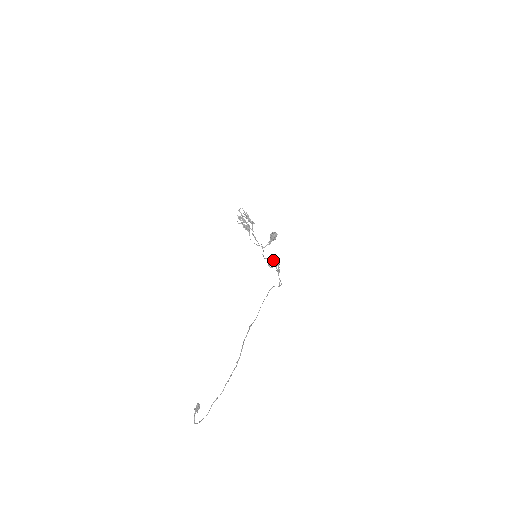
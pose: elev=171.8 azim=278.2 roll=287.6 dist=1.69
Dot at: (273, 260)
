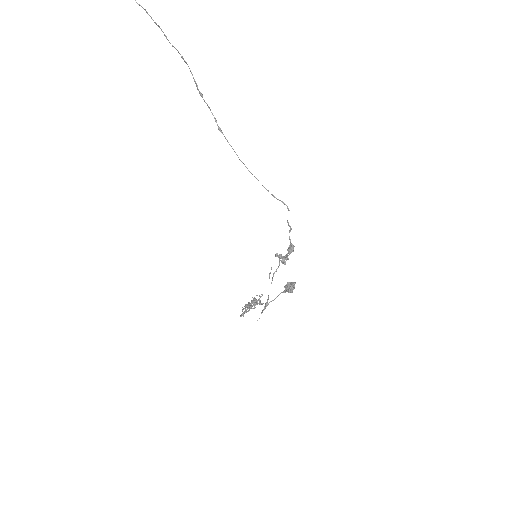
Dot at: occluded
